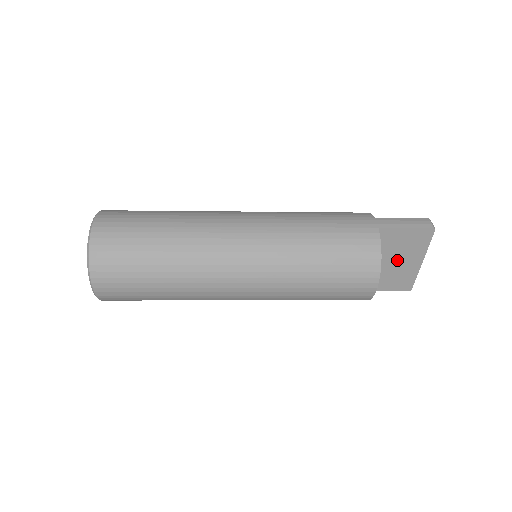
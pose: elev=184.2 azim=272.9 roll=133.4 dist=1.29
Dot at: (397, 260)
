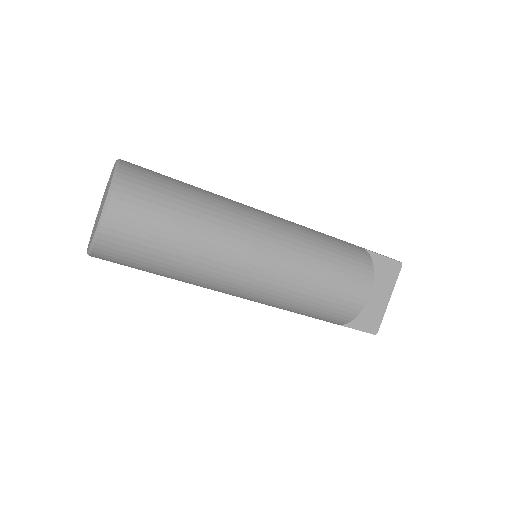
Dot at: (372, 292)
